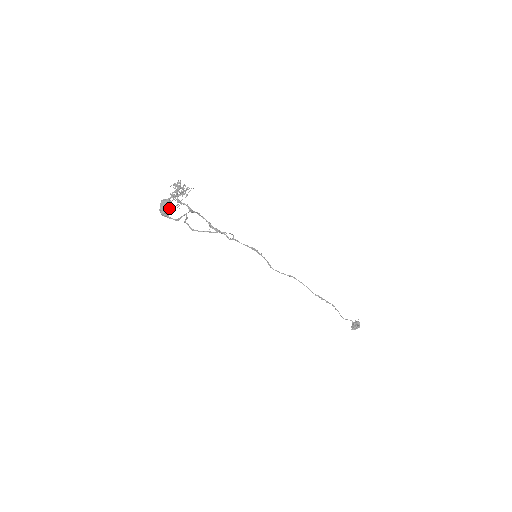
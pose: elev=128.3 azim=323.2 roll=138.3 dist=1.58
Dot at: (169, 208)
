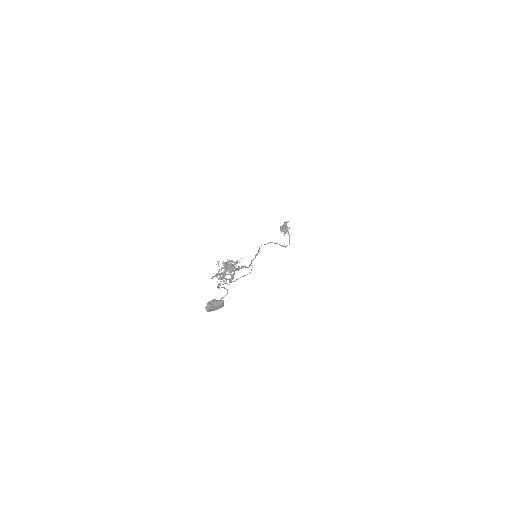
Dot at: occluded
